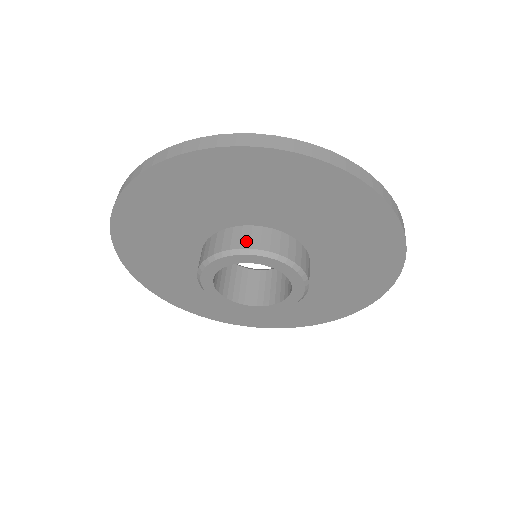
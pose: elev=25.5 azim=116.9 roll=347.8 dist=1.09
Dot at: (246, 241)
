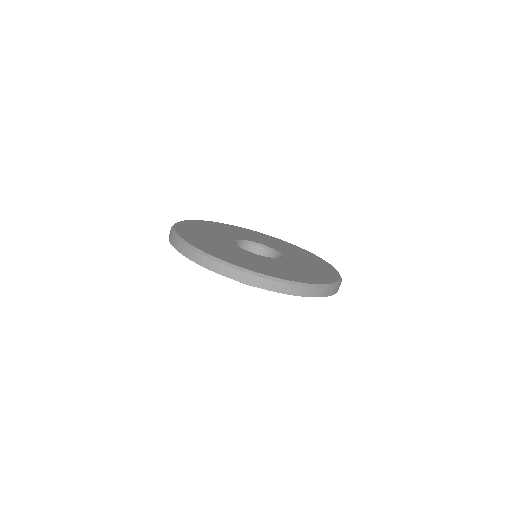
Dot at: occluded
